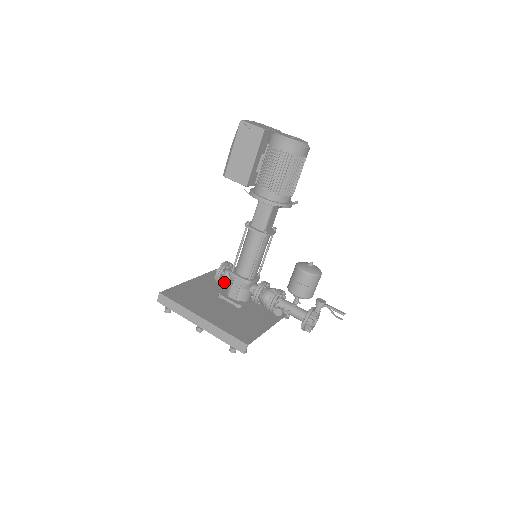
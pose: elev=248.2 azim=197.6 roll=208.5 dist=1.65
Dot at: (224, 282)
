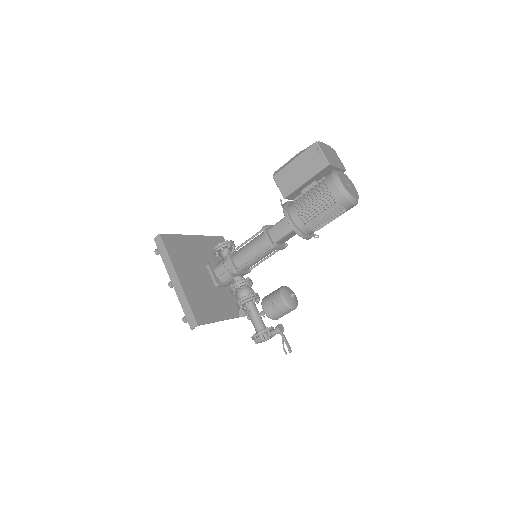
Dot at: (220, 255)
